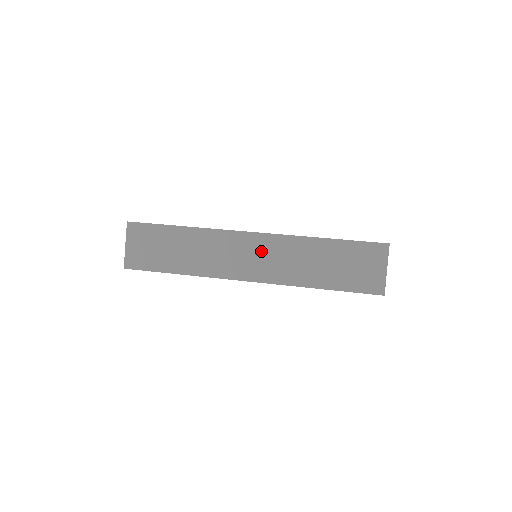
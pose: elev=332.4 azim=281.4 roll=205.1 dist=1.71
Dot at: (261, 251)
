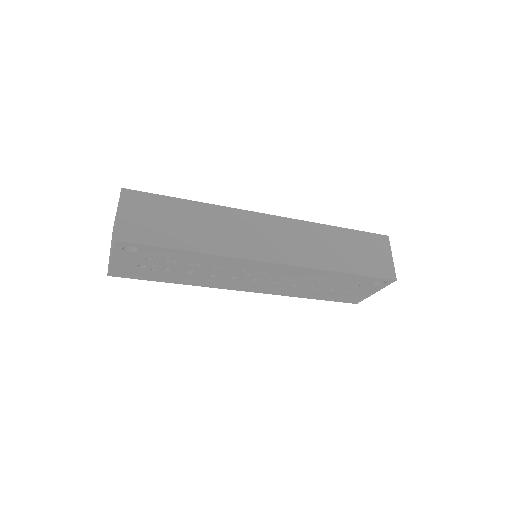
Dot at: (282, 233)
